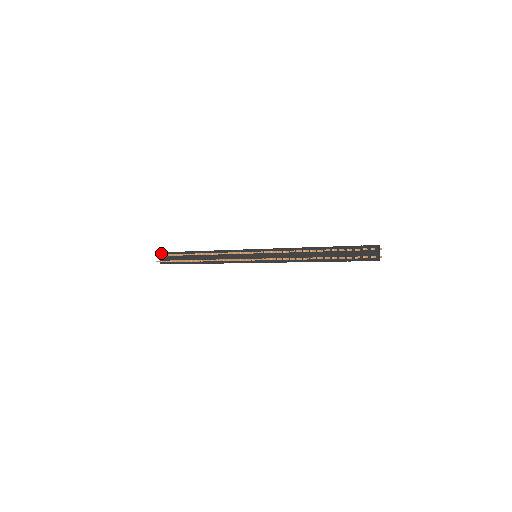
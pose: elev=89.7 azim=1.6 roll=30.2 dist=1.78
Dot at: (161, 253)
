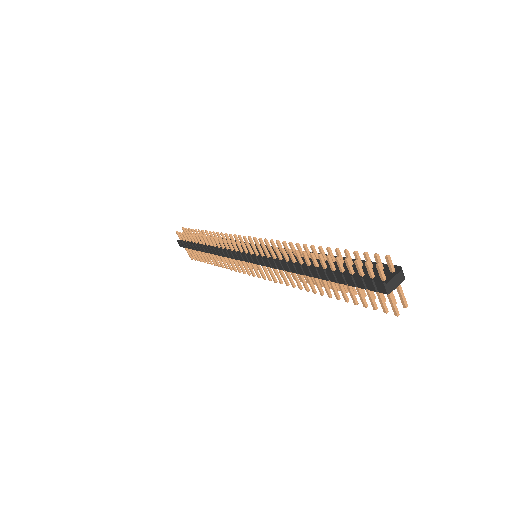
Dot at: occluded
